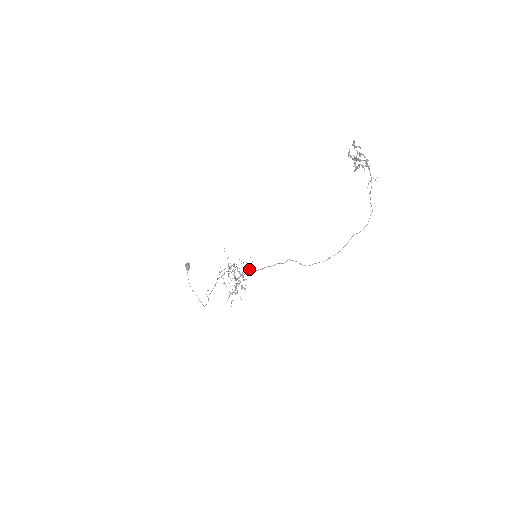
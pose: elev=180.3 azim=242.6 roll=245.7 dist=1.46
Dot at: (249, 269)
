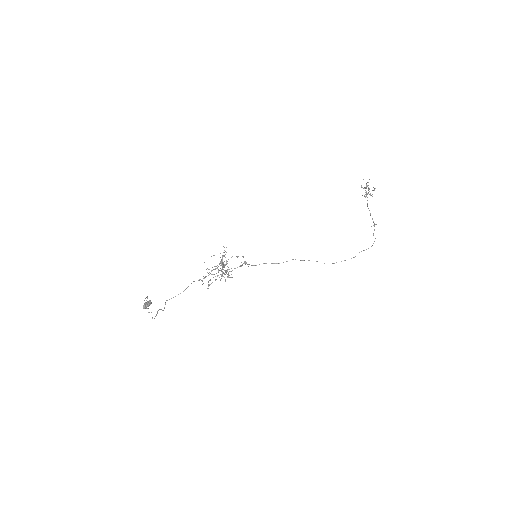
Dot at: occluded
